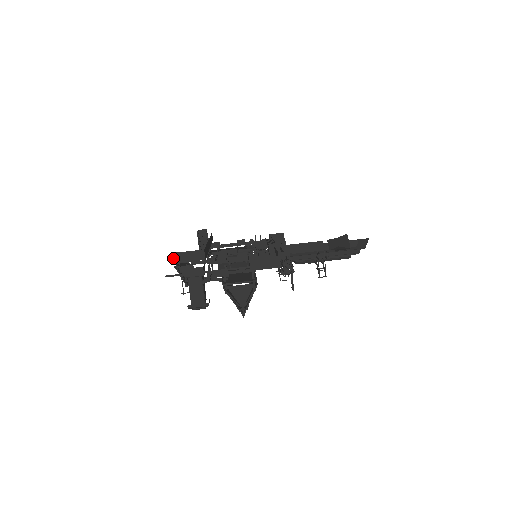
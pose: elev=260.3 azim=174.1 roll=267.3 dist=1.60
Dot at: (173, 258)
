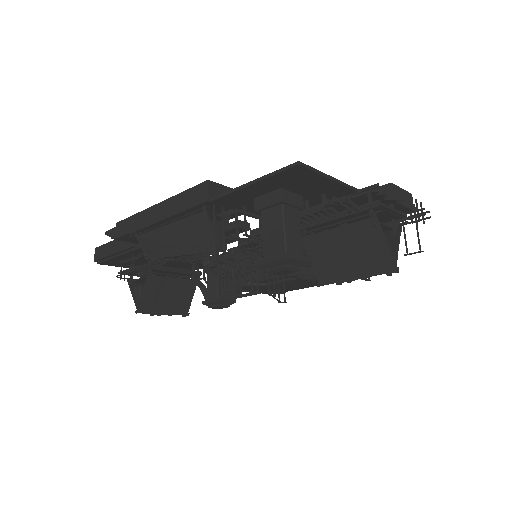
Dot at: (208, 189)
